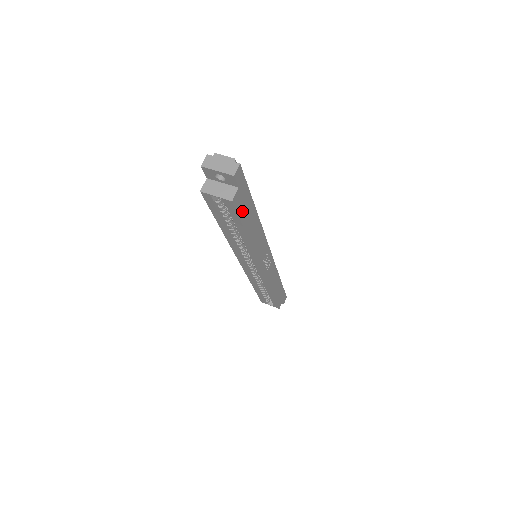
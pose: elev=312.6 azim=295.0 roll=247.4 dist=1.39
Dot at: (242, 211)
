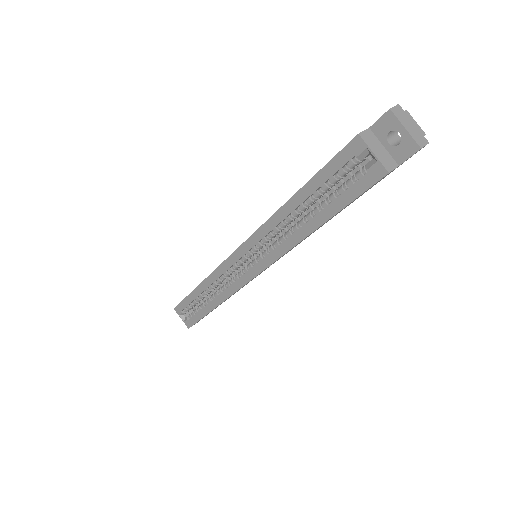
Dot at: occluded
